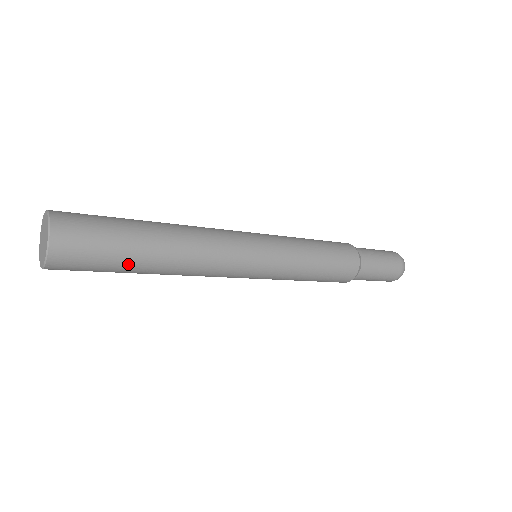
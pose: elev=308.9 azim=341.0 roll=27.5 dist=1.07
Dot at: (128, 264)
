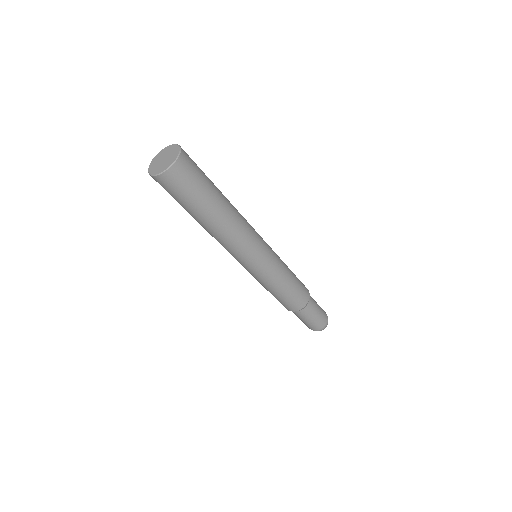
Dot at: (205, 202)
